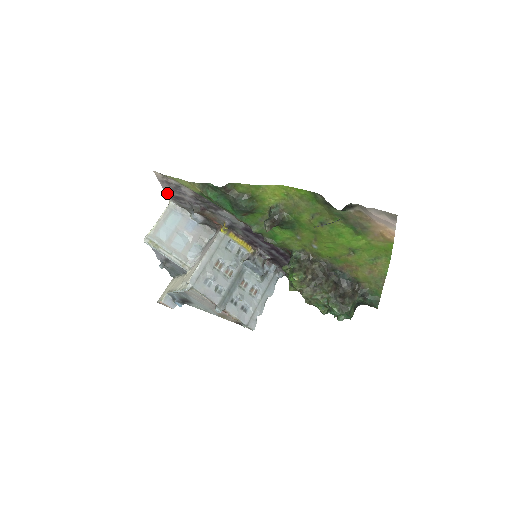
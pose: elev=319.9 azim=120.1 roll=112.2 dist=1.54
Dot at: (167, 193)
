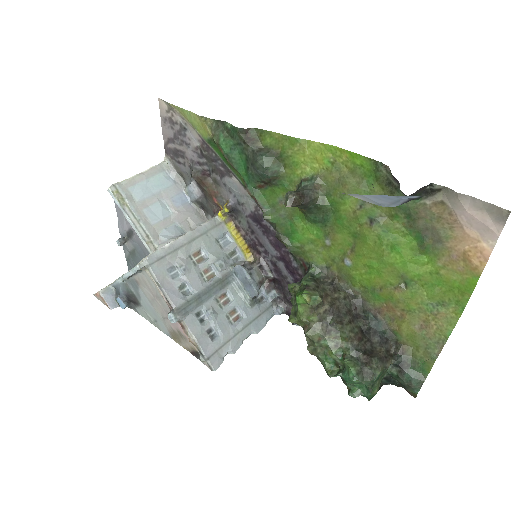
Dot at: (166, 144)
